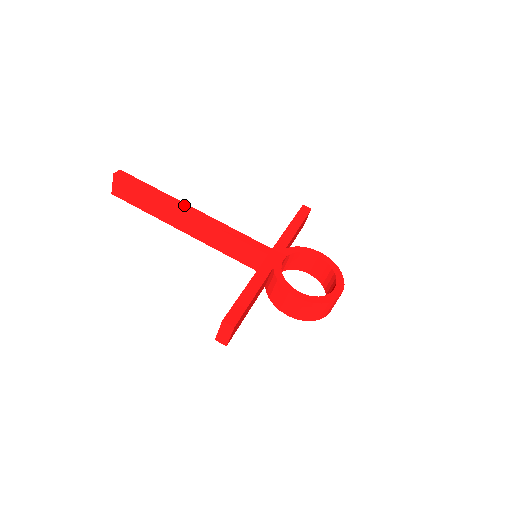
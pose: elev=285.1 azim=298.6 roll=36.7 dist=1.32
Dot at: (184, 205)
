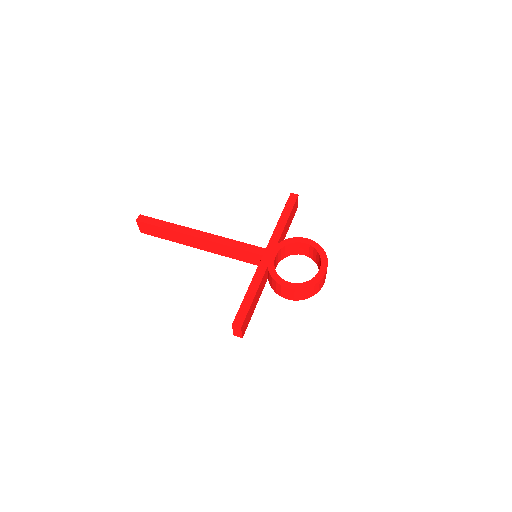
Dot at: (192, 231)
